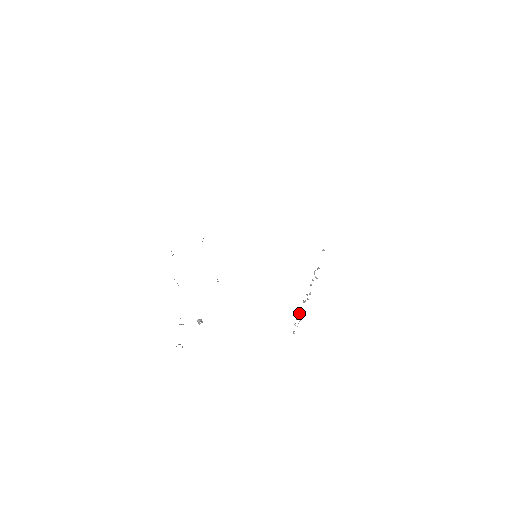
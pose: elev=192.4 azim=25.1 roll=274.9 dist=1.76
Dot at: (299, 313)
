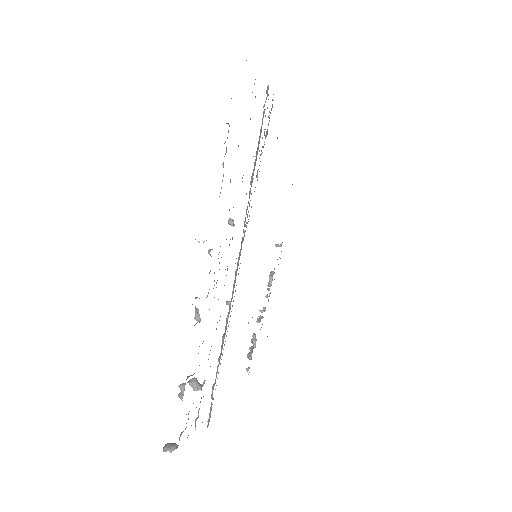
Dot at: (255, 340)
